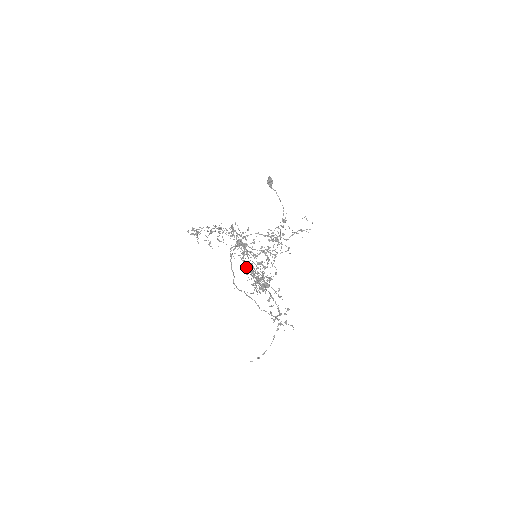
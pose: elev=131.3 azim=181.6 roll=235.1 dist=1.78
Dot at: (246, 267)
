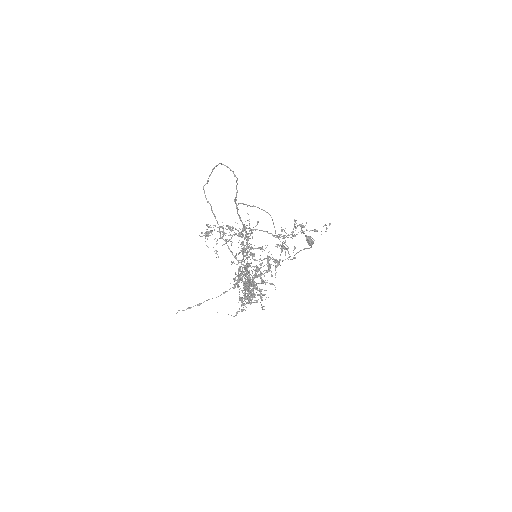
Dot at: occluded
